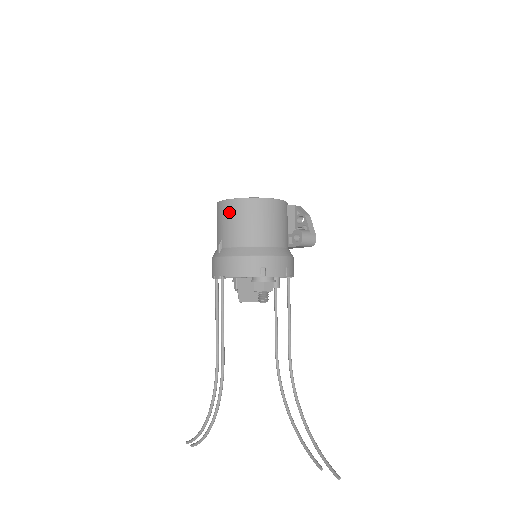
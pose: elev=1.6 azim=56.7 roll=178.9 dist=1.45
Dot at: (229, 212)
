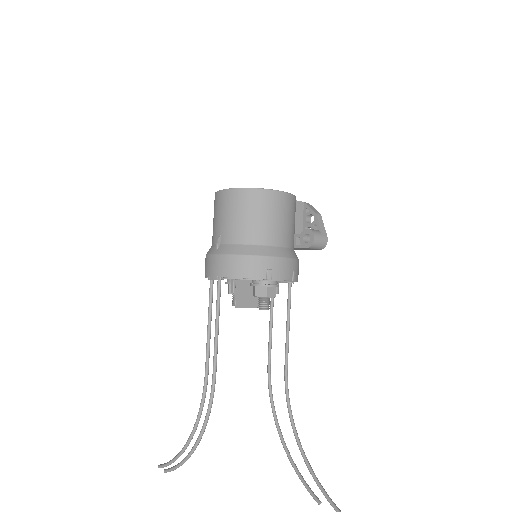
Dot at: (232, 203)
